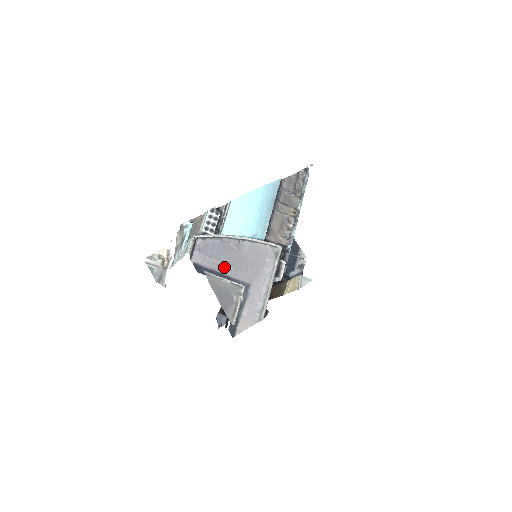
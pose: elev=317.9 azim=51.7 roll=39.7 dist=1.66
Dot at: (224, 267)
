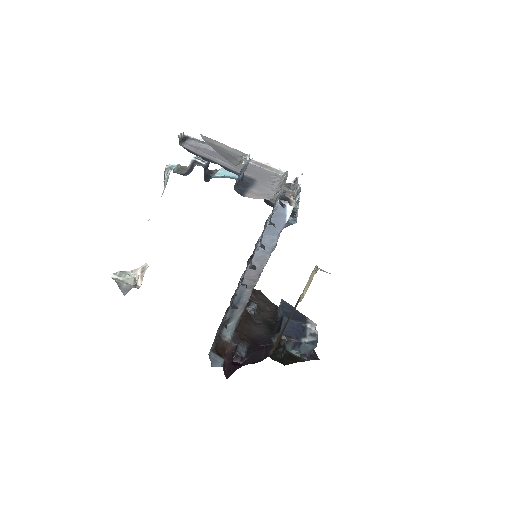
Dot at: (221, 163)
